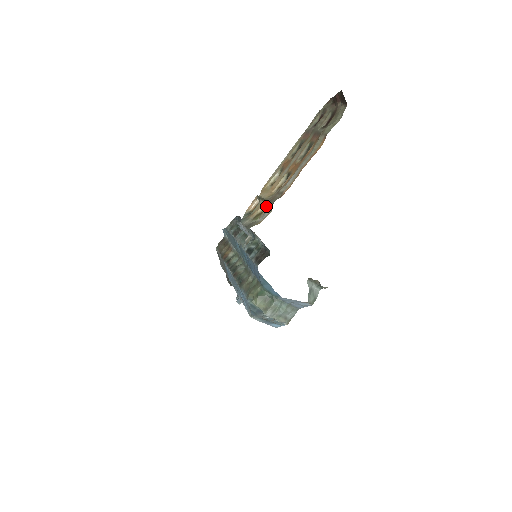
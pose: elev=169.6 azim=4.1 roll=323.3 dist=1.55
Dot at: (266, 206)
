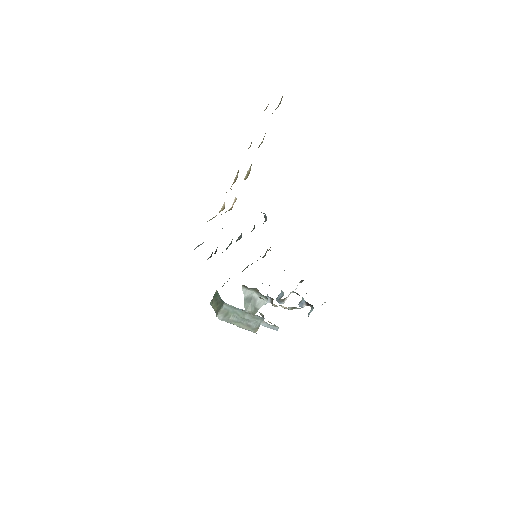
Dot at: occluded
